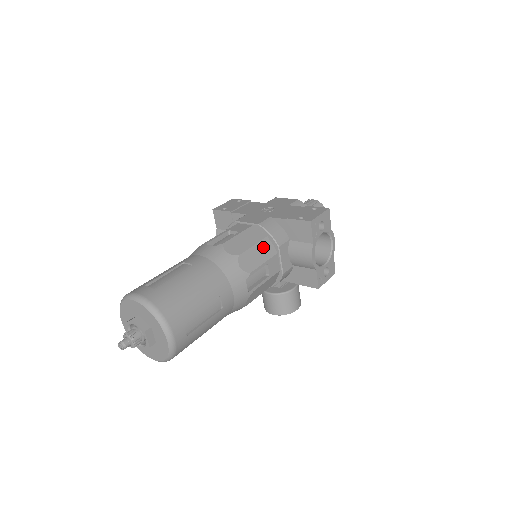
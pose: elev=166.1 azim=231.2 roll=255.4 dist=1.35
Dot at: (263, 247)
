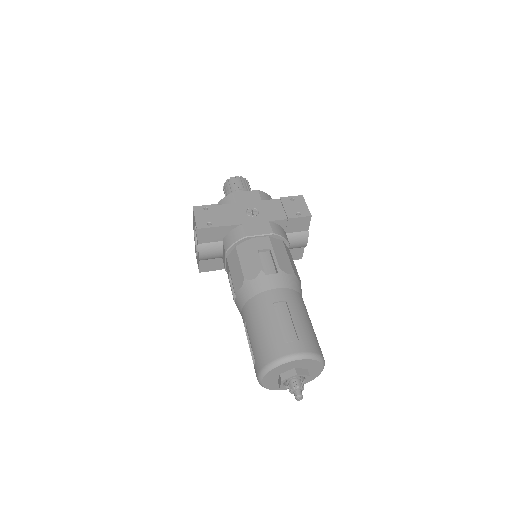
Dot at: (288, 252)
